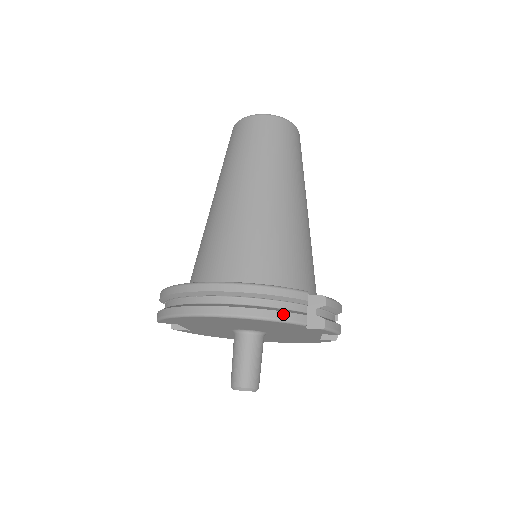
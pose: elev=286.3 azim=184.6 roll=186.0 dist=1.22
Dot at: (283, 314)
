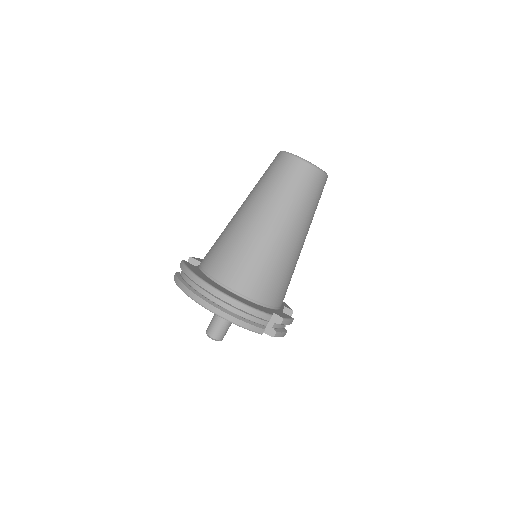
Dot at: (250, 326)
